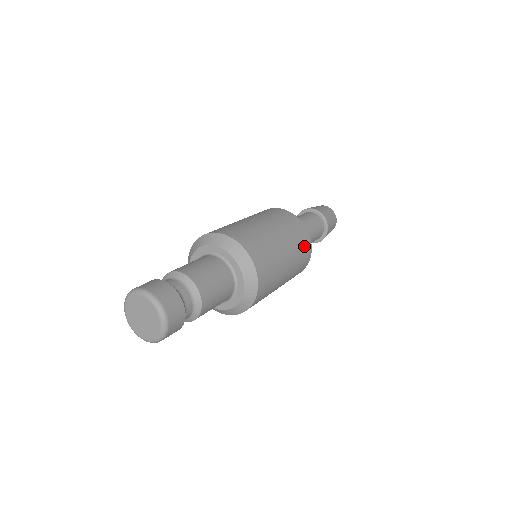
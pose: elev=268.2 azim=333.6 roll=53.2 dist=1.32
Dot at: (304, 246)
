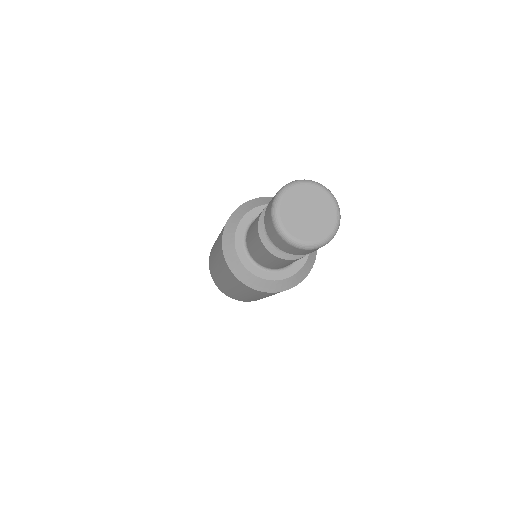
Dot at: occluded
